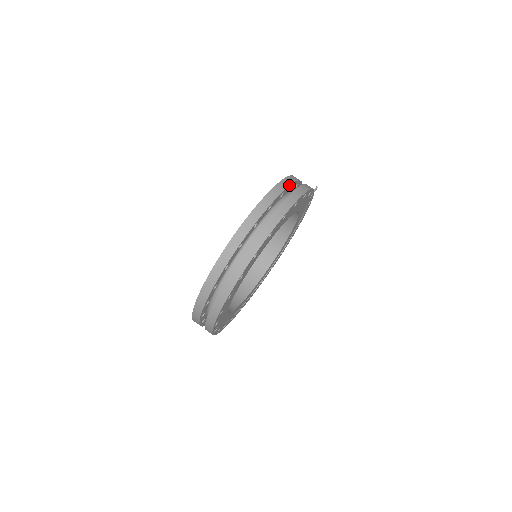
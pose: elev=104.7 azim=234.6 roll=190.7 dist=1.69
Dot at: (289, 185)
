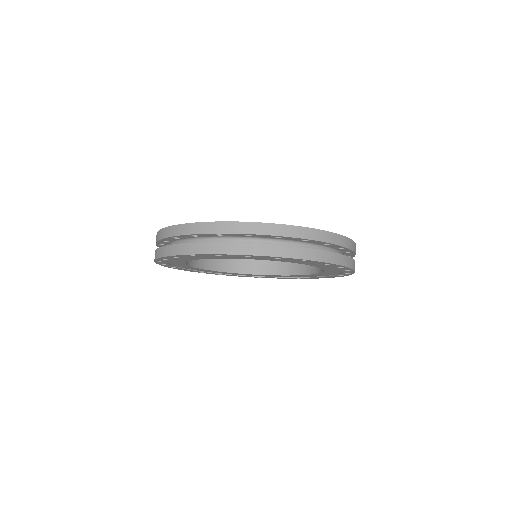
Dot at: occluded
